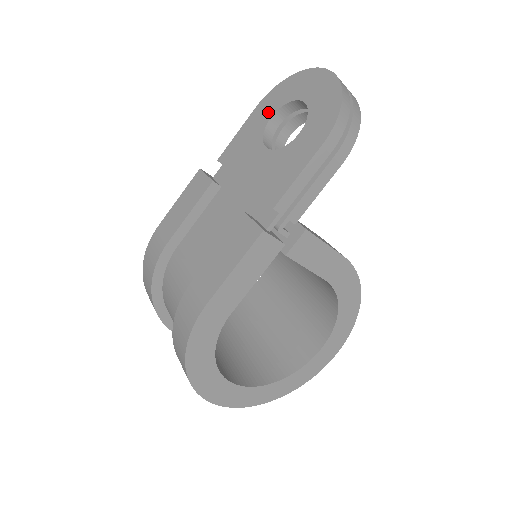
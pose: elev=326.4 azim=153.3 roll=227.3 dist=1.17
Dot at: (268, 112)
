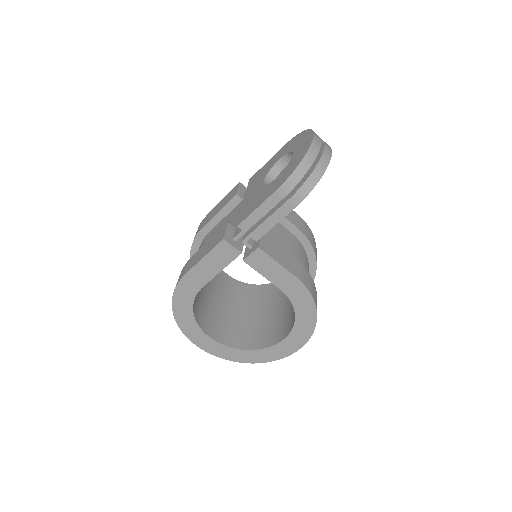
Dot at: (281, 155)
